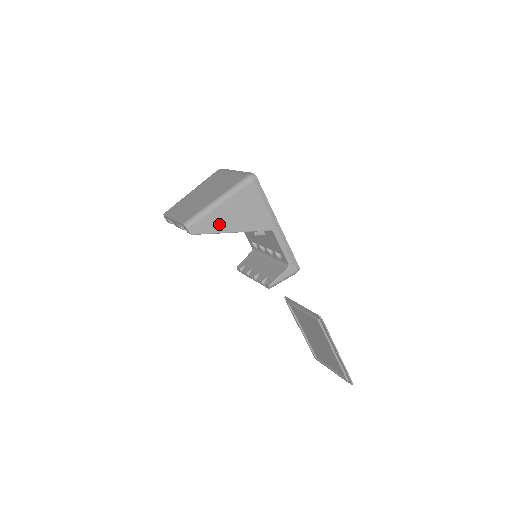
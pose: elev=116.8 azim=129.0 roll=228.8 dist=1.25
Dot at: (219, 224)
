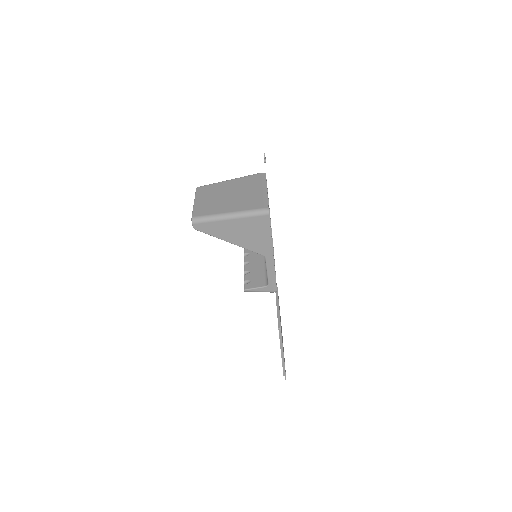
Dot at: (220, 232)
